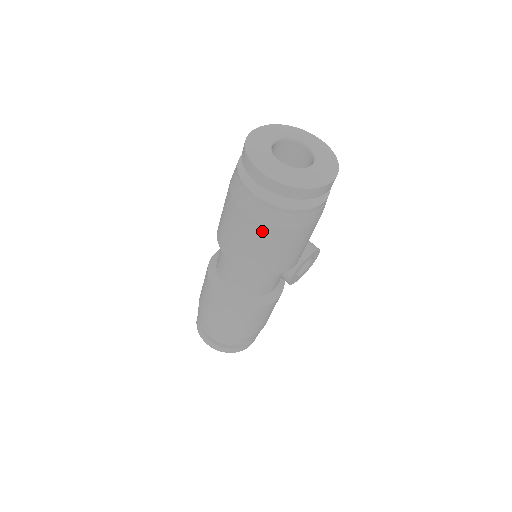
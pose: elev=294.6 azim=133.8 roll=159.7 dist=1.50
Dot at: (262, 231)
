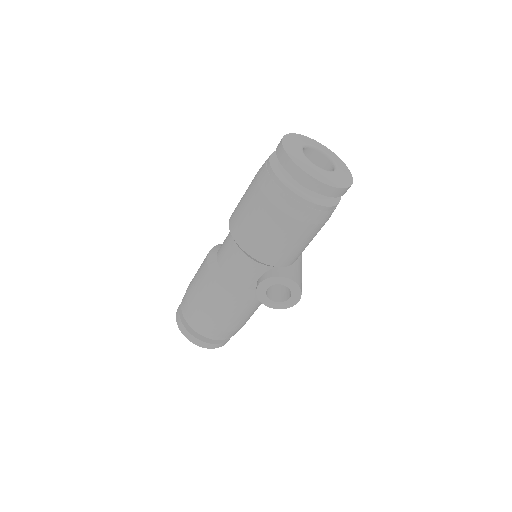
Dot at: (255, 192)
